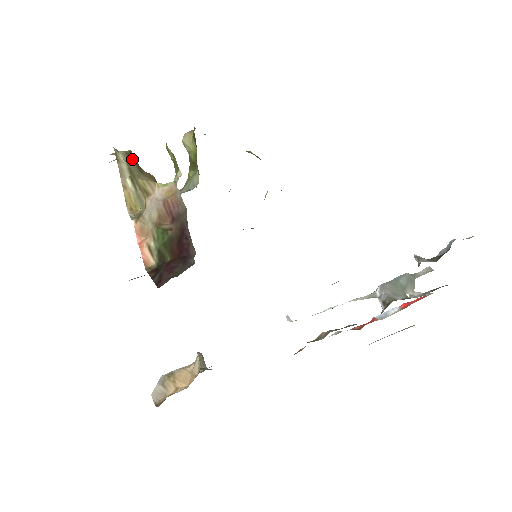
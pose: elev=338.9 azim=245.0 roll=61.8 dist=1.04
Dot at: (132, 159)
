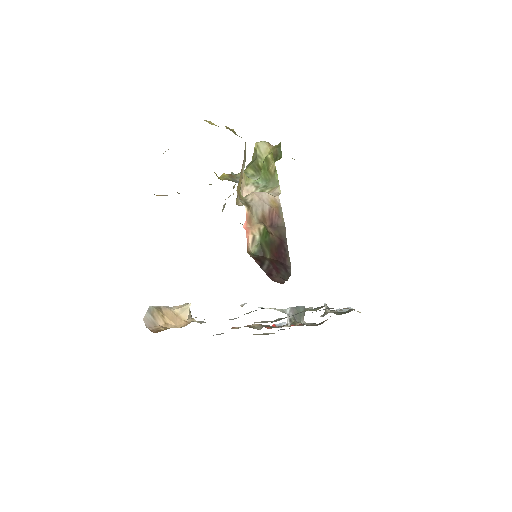
Dot at: occluded
